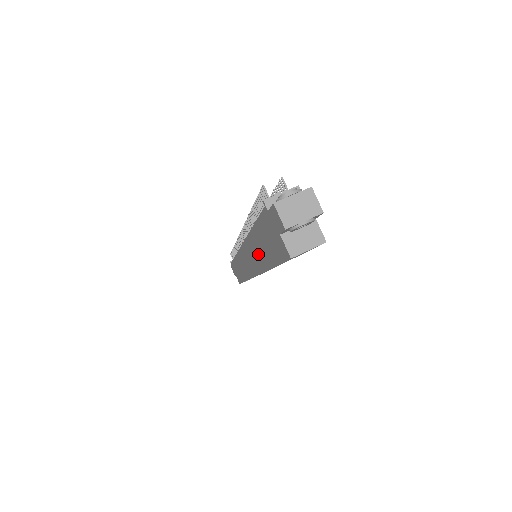
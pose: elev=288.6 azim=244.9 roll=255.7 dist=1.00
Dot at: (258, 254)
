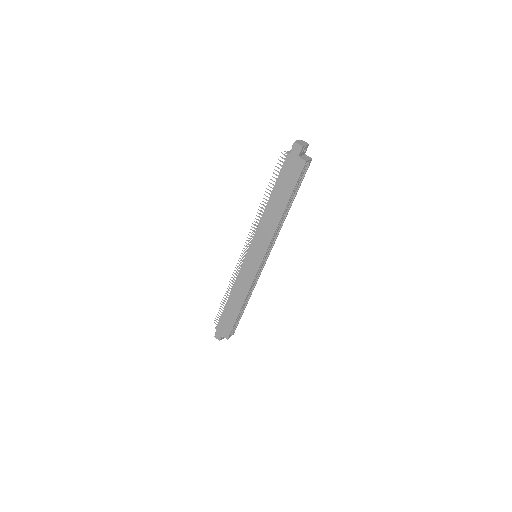
Dot at: (273, 215)
